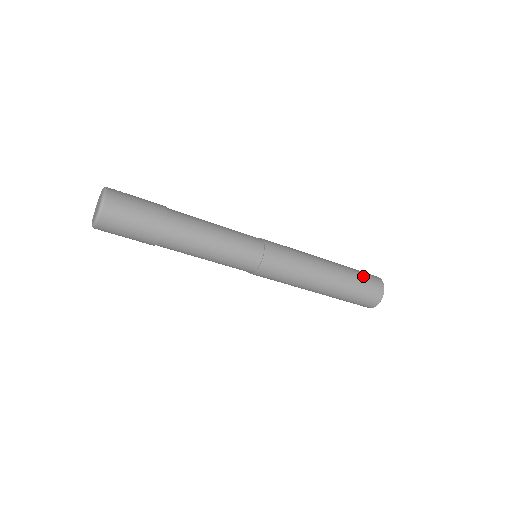
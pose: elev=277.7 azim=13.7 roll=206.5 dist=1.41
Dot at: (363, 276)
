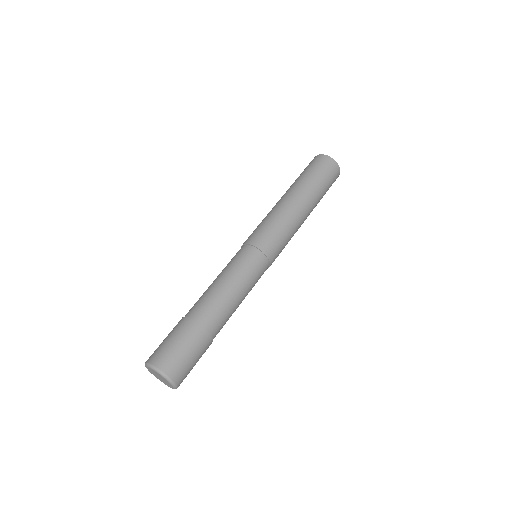
Dot at: (320, 174)
